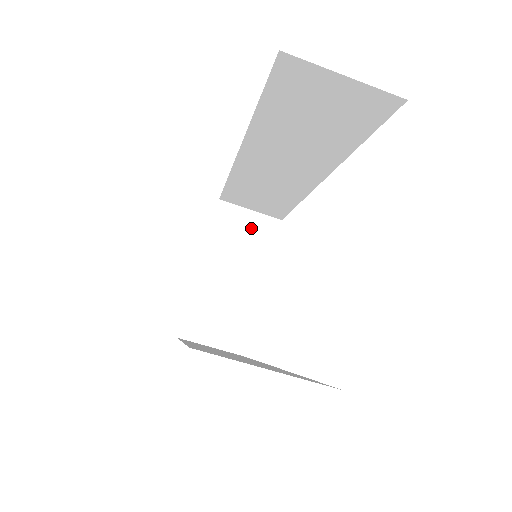
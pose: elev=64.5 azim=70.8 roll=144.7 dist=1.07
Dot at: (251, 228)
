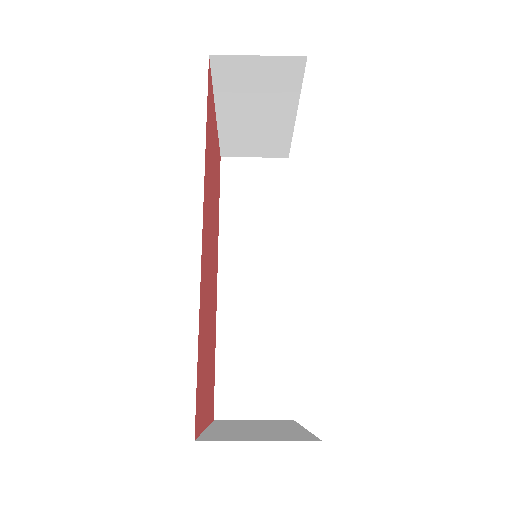
Dot at: (265, 73)
